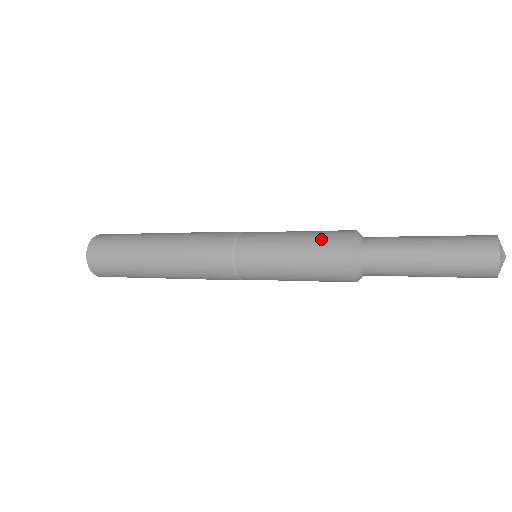
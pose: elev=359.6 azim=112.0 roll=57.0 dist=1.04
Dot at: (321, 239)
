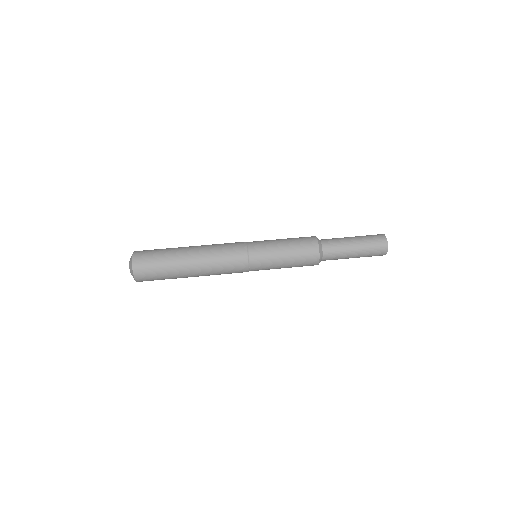
Dot at: (302, 262)
